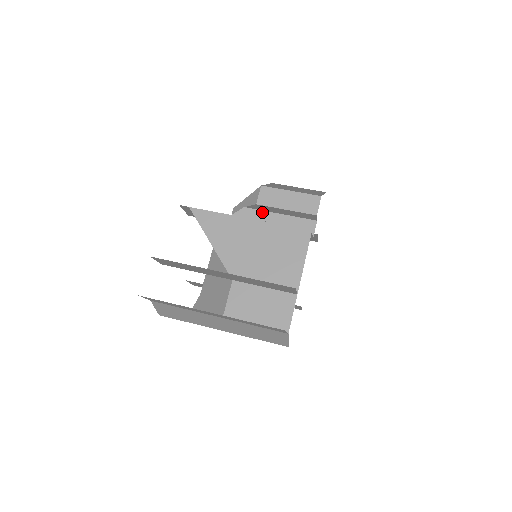
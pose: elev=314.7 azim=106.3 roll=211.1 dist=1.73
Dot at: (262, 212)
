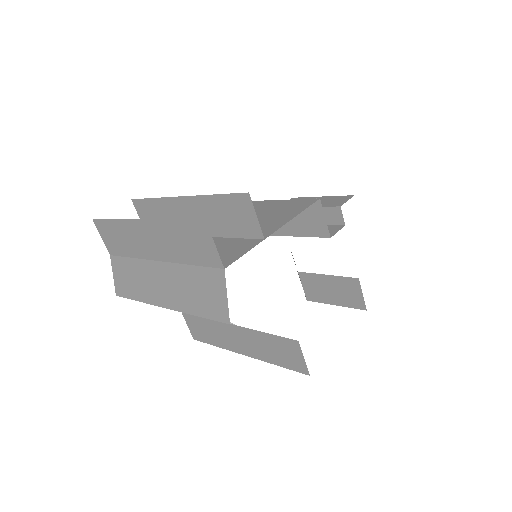
Dot at: occluded
